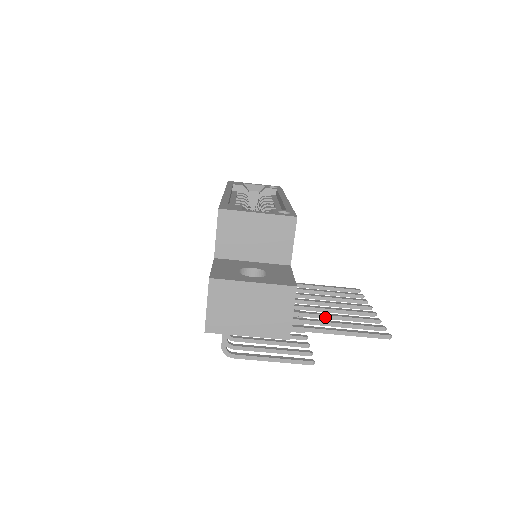
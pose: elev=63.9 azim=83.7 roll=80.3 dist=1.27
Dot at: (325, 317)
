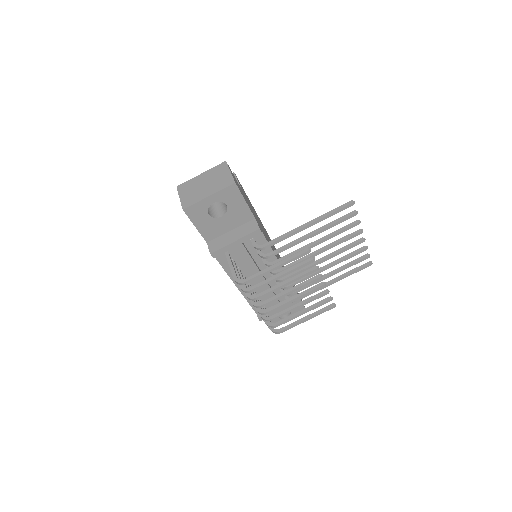
Dot at: (315, 242)
